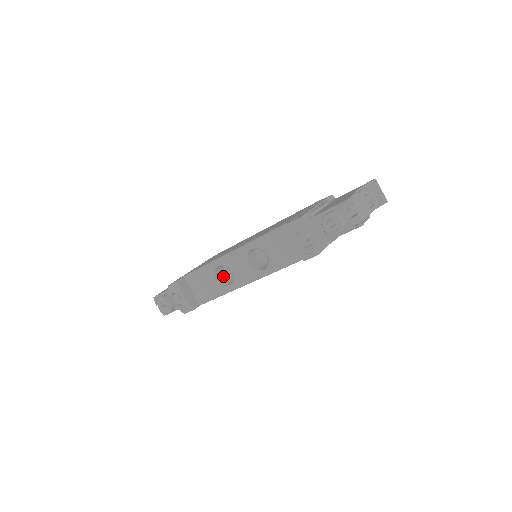
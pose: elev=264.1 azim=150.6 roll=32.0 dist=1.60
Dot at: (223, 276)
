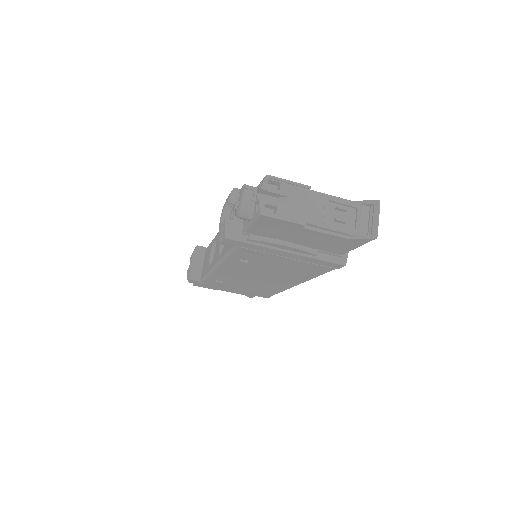
Dot at: occluded
